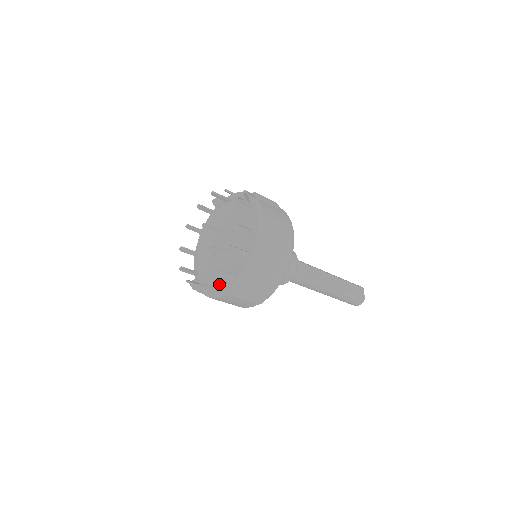
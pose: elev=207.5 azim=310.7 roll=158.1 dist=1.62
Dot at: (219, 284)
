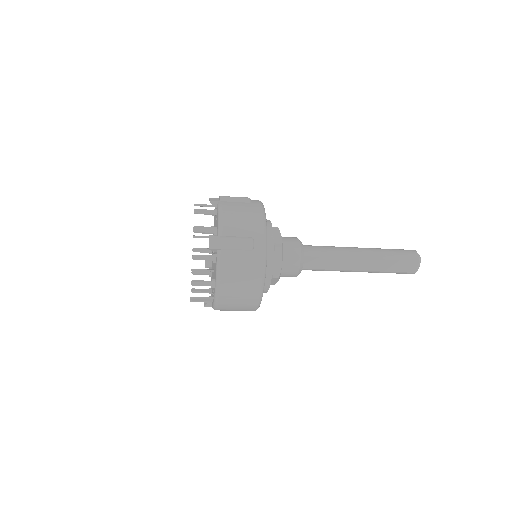
Dot at: (211, 289)
